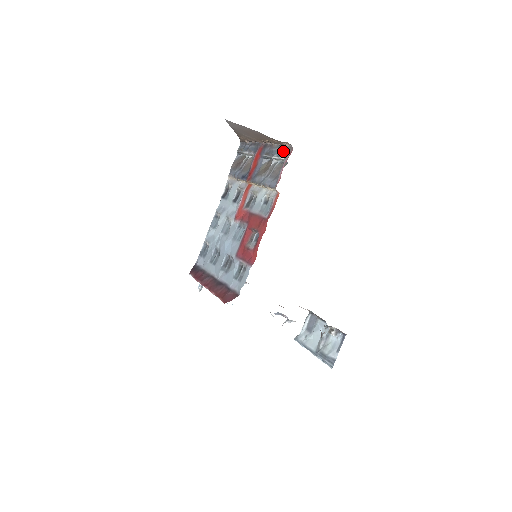
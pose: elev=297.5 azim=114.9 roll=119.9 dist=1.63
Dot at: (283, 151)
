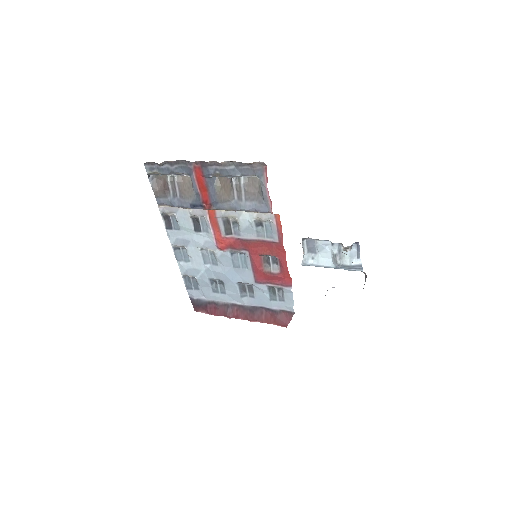
Dot at: (249, 169)
